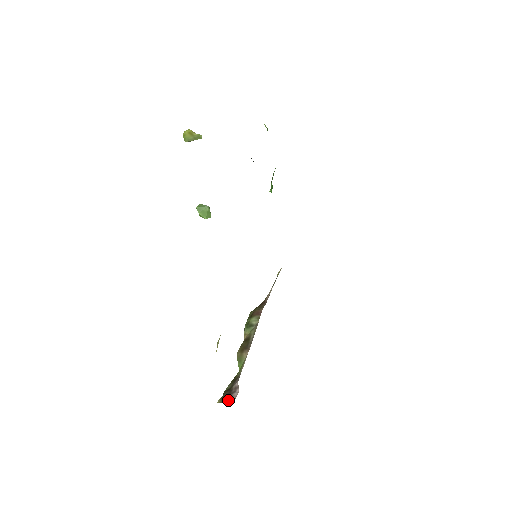
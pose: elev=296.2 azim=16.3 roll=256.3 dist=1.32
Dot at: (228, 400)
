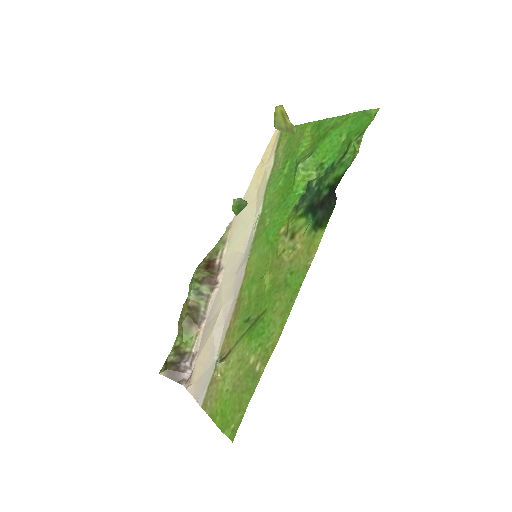
Dot at: (176, 377)
